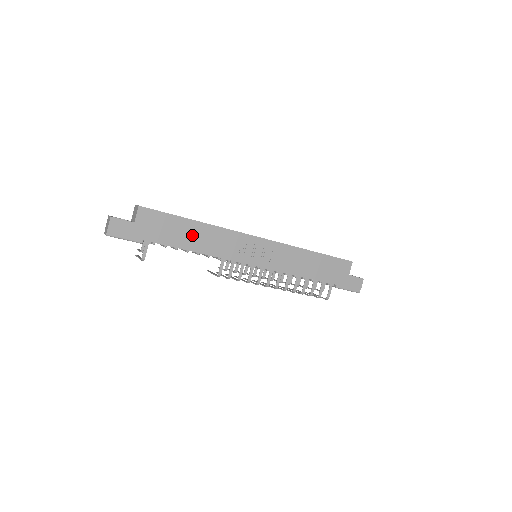
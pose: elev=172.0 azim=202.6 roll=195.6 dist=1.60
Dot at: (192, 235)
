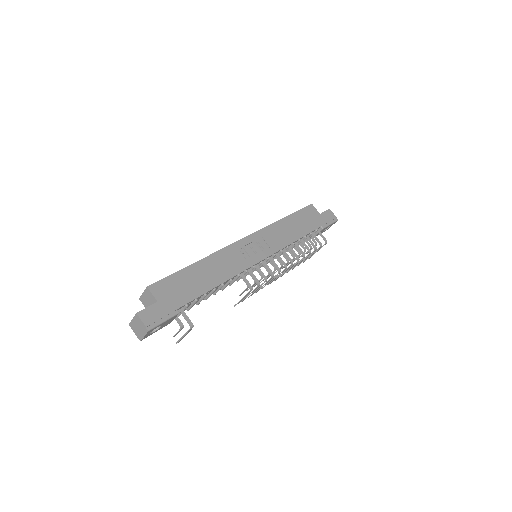
Dot at: (205, 274)
